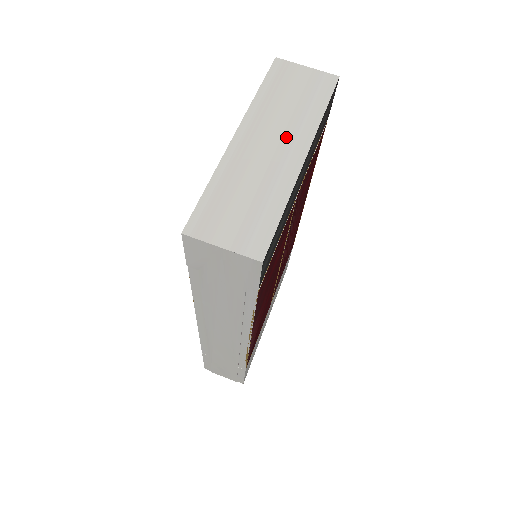
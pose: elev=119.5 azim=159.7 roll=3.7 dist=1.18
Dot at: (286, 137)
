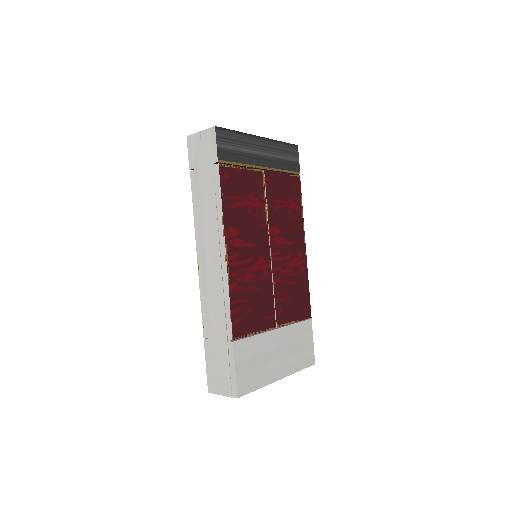
Dot at: occluded
